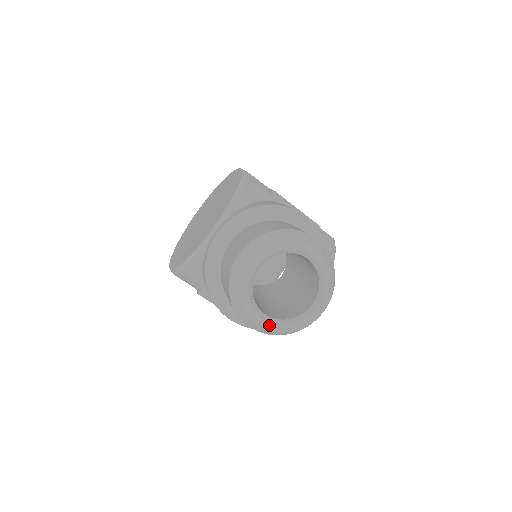
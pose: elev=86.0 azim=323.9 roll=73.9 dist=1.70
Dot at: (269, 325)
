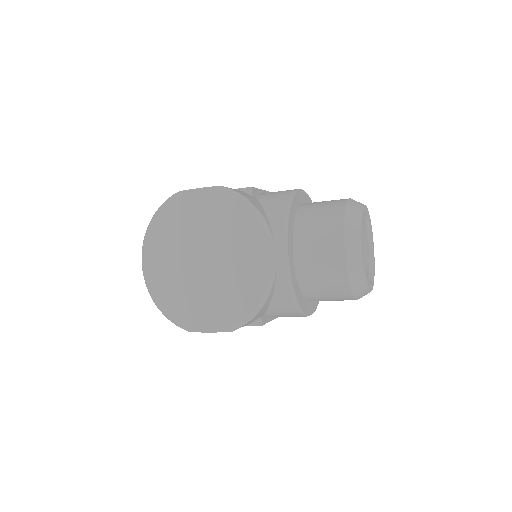
Dot at: (372, 285)
